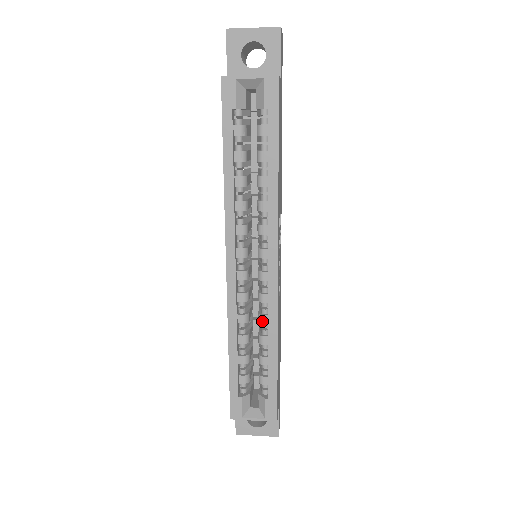
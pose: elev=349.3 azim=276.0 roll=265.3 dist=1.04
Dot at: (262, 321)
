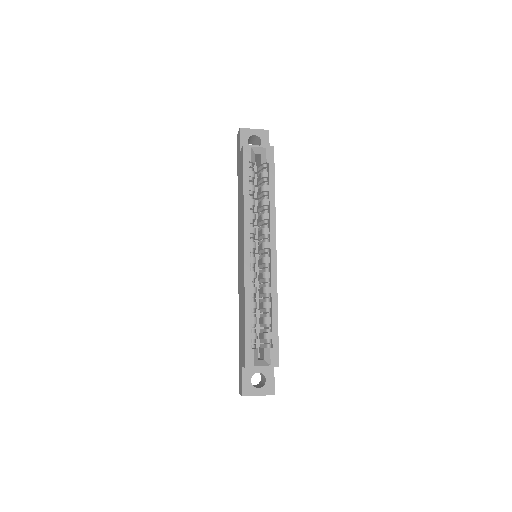
Dot at: (266, 291)
